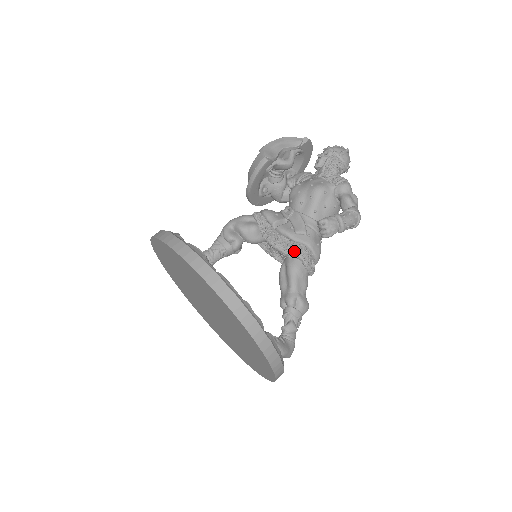
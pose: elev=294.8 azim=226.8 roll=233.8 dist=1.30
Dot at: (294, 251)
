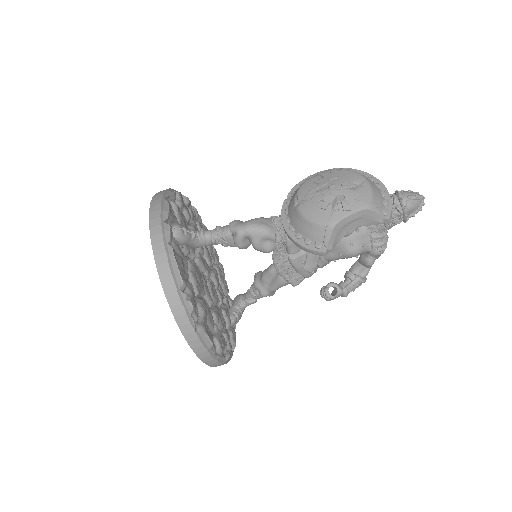
Dot at: (291, 281)
